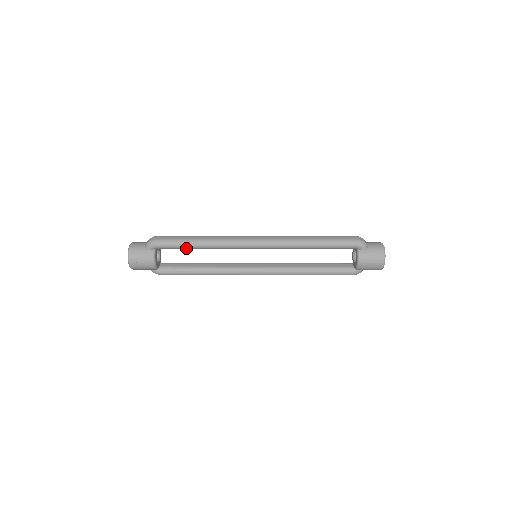
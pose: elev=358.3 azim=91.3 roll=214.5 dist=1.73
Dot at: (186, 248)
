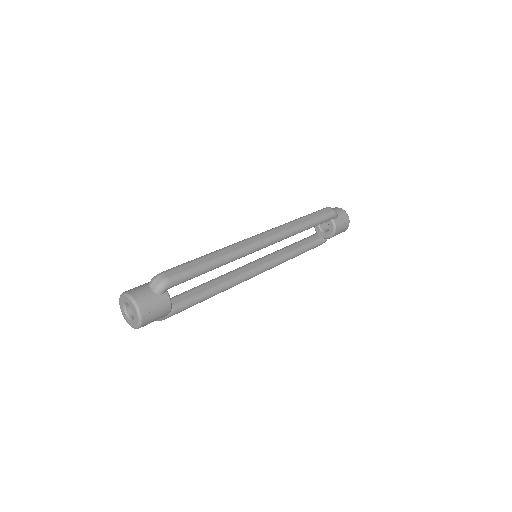
Dot at: (201, 274)
